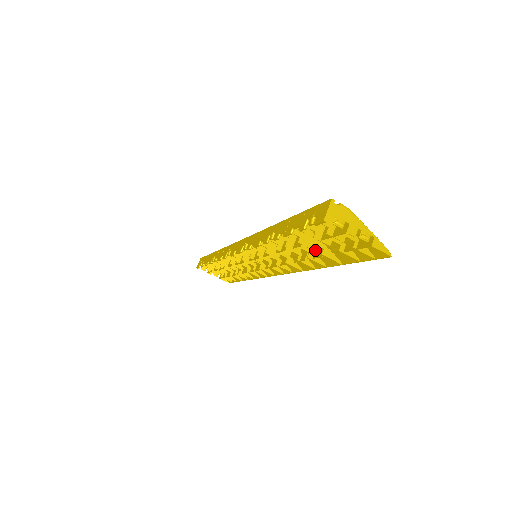
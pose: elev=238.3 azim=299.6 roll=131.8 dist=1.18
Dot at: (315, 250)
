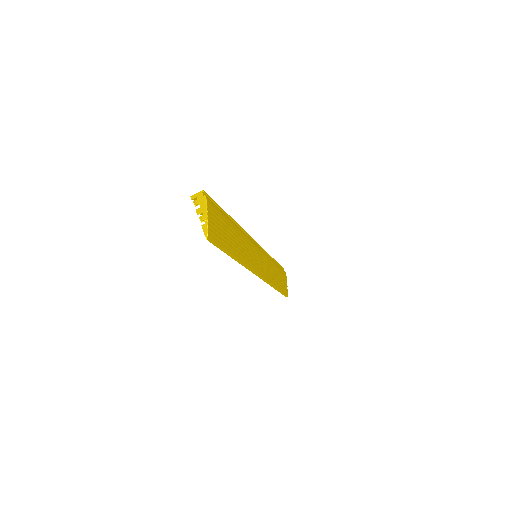
Dot at: (234, 244)
